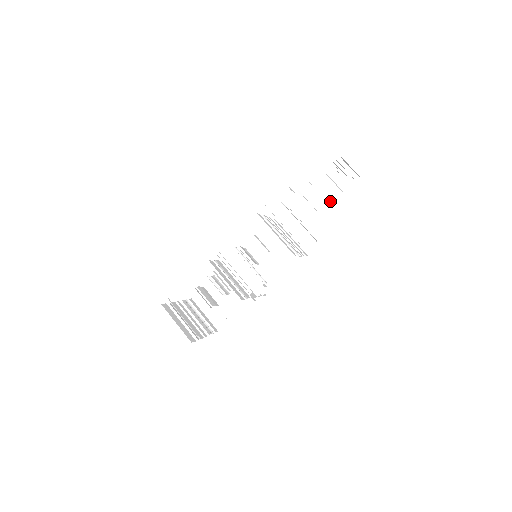
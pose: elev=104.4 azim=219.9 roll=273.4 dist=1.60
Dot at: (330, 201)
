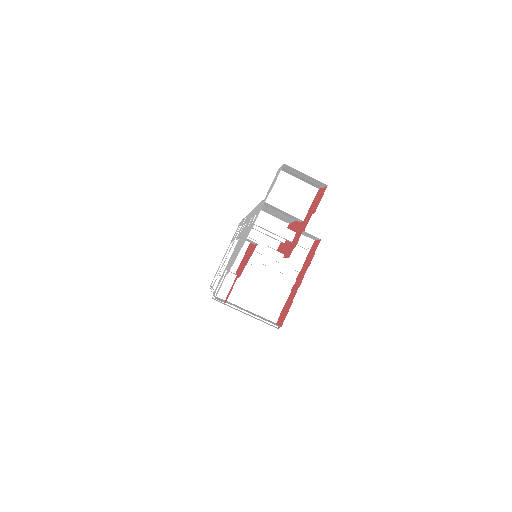
Dot at: occluded
